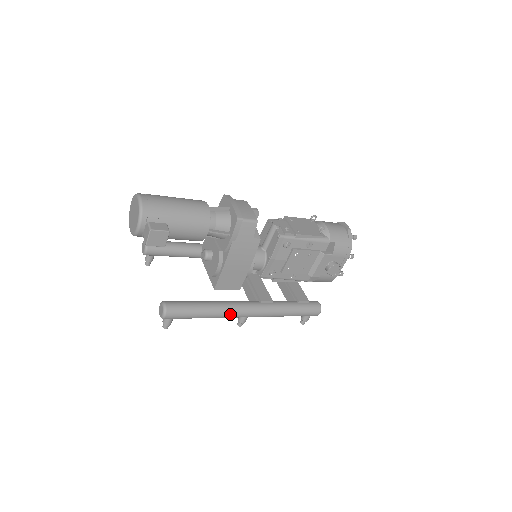
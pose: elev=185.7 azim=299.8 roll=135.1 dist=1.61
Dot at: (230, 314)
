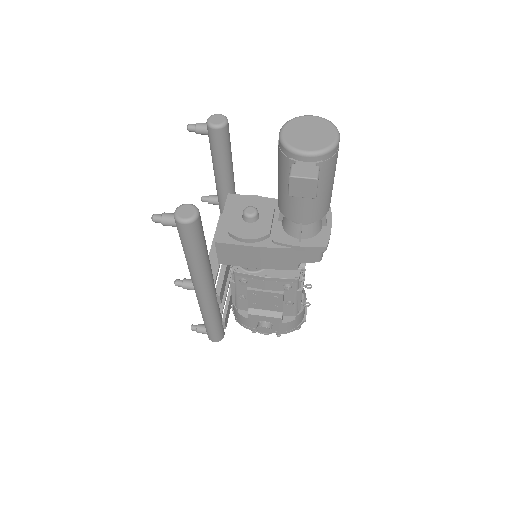
Dot at: (200, 279)
